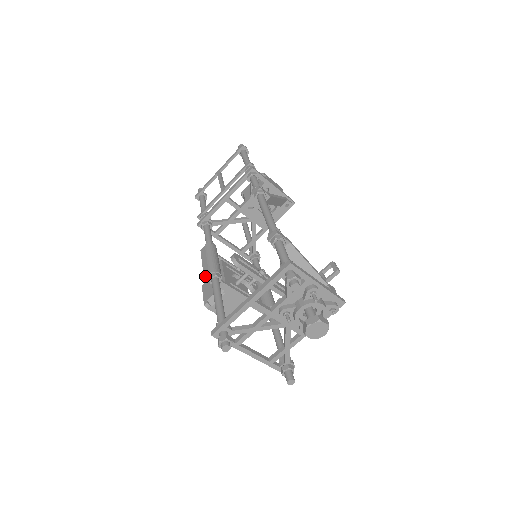
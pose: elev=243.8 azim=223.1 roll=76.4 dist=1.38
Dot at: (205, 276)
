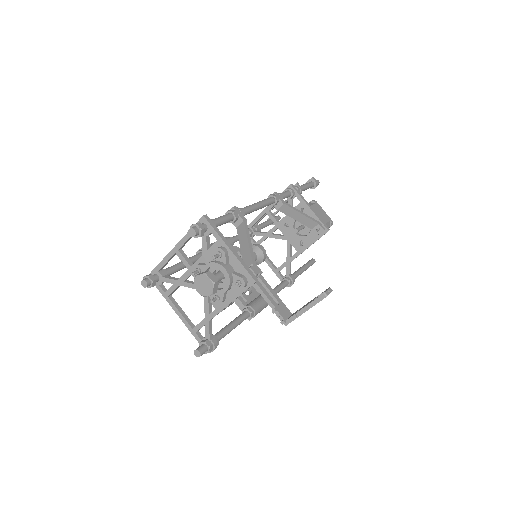
Dot at: (197, 251)
